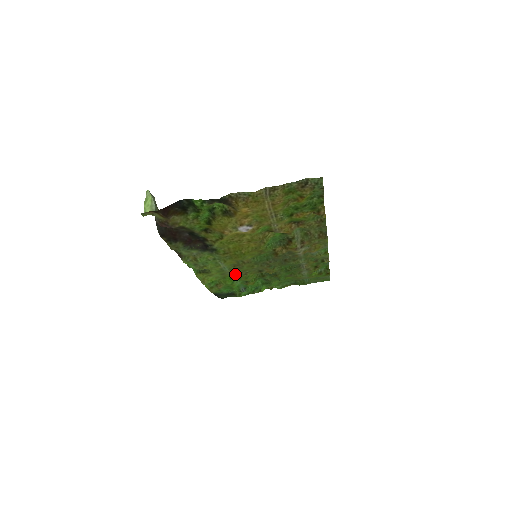
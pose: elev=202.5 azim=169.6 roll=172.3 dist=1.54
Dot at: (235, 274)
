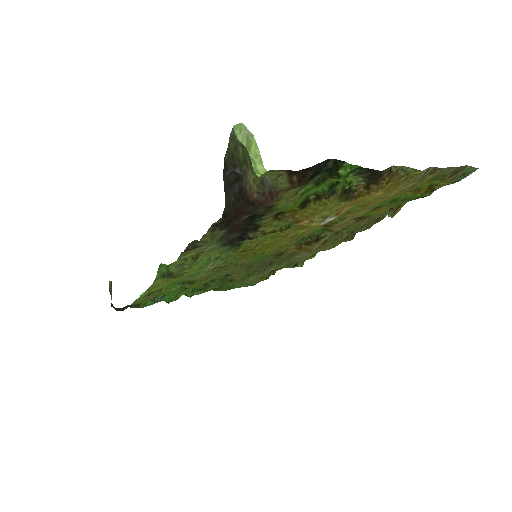
Dot at: (195, 279)
